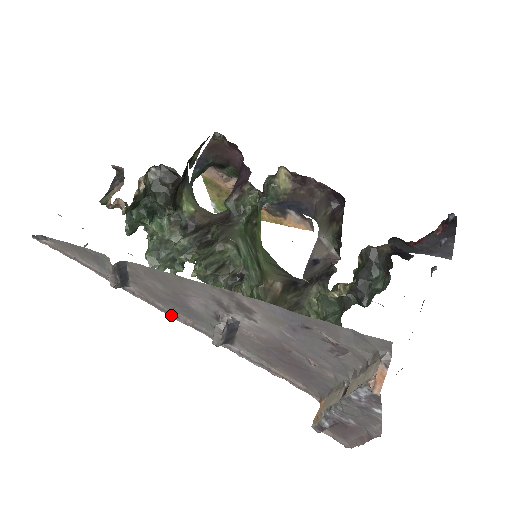
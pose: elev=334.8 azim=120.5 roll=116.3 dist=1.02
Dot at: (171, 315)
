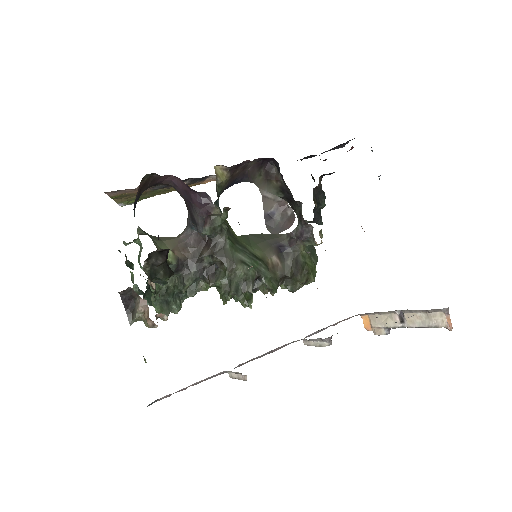
Dot at: occluded
